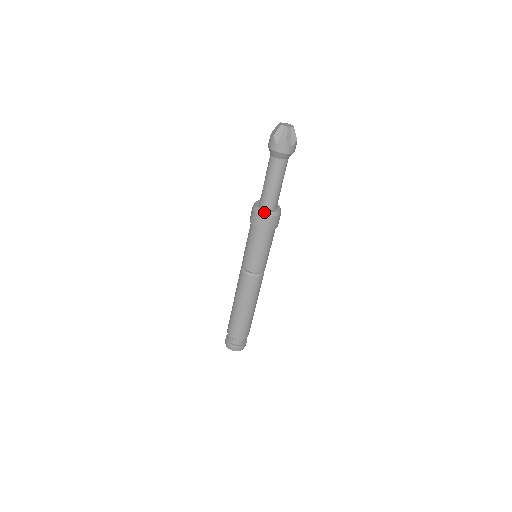
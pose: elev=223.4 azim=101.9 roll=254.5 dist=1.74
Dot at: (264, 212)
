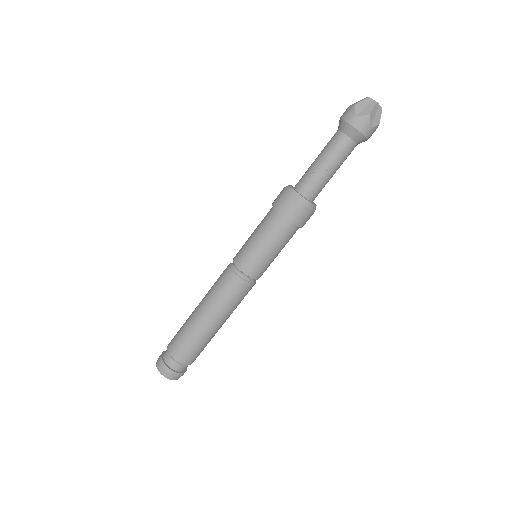
Dot at: (313, 206)
